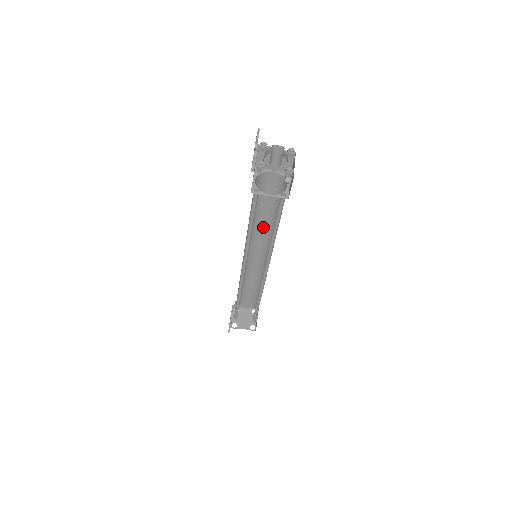
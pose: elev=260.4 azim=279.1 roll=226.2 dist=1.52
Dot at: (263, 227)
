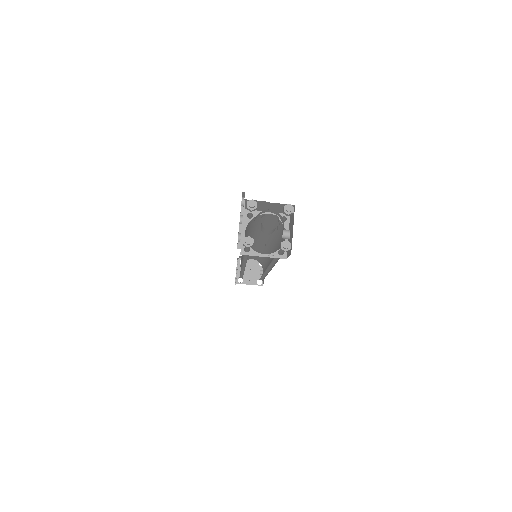
Dot at: (262, 235)
